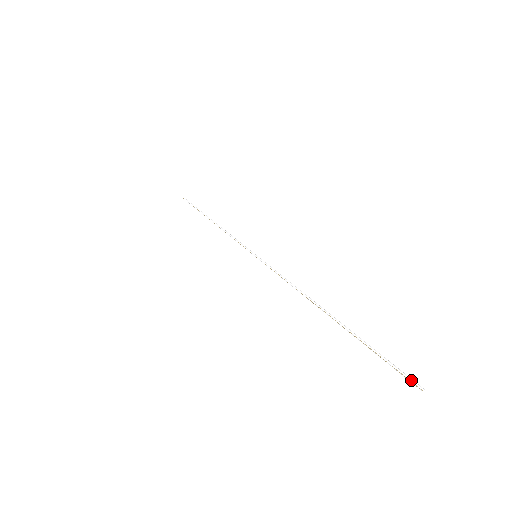
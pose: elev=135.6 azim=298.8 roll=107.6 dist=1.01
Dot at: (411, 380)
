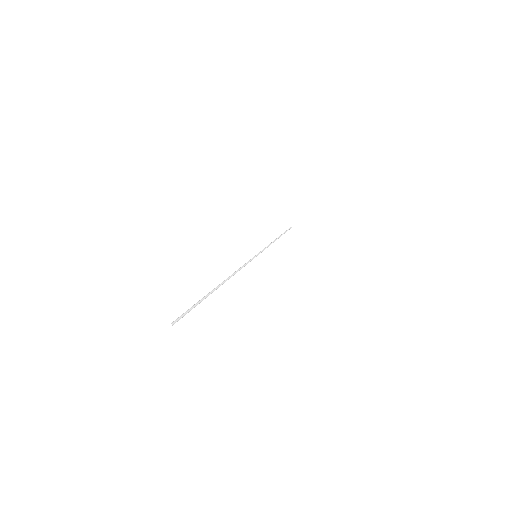
Dot at: (177, 318)
